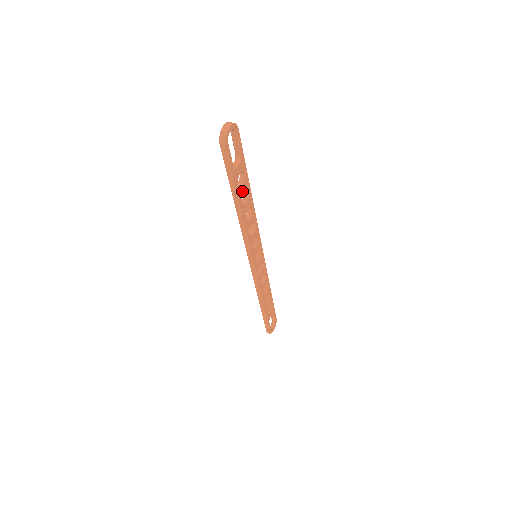
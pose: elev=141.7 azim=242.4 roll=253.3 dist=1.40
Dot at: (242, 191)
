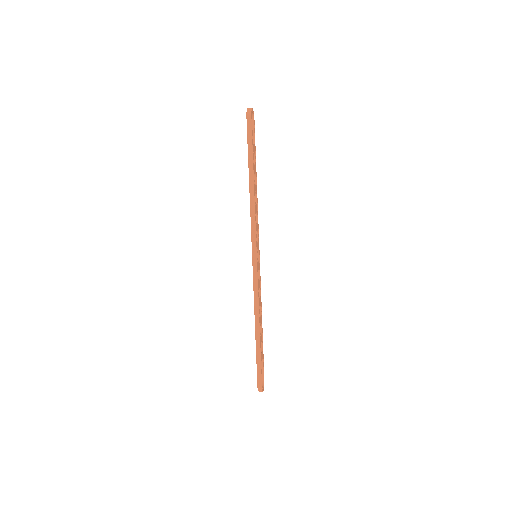
Dot at: (254, 170)
